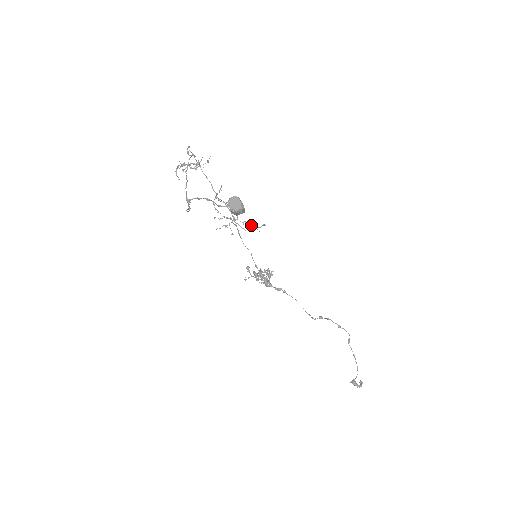
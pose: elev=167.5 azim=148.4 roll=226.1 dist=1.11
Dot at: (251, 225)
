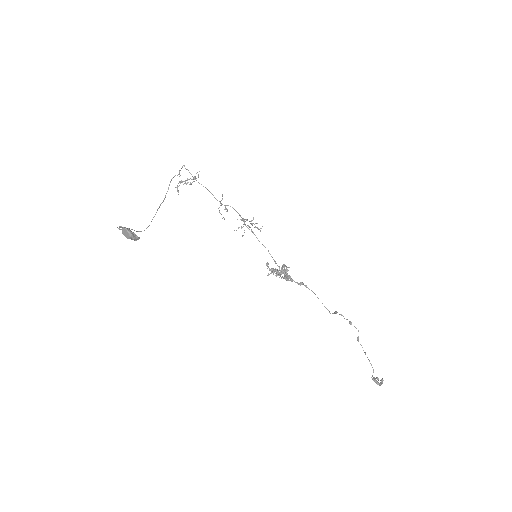
Dot at: (256, 227)
